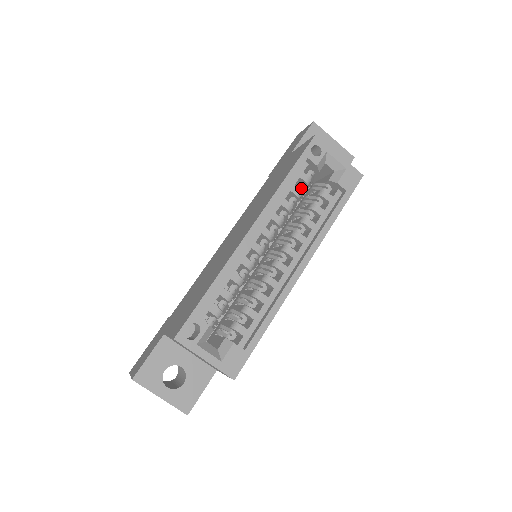
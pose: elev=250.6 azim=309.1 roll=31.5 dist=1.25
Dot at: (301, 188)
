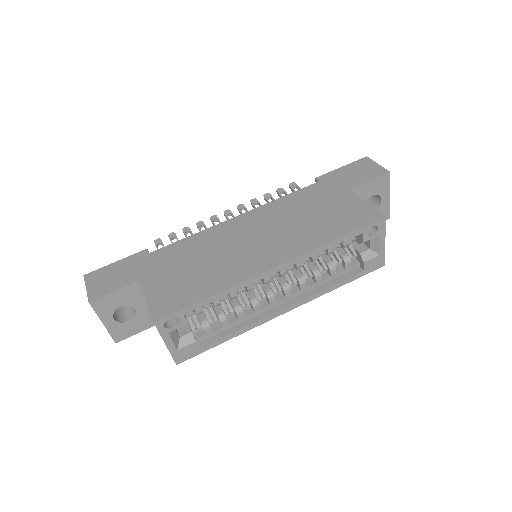
Dot at: (336, 247)
